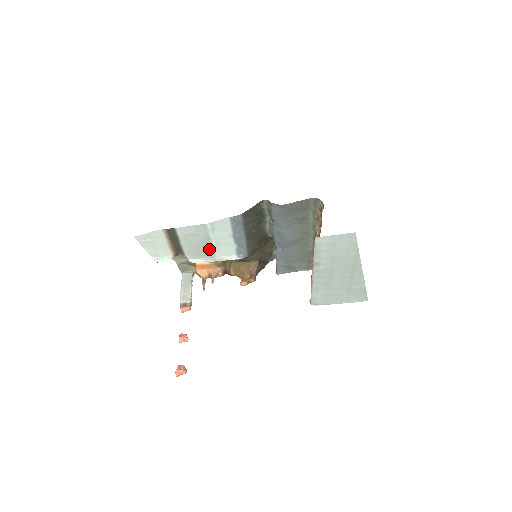
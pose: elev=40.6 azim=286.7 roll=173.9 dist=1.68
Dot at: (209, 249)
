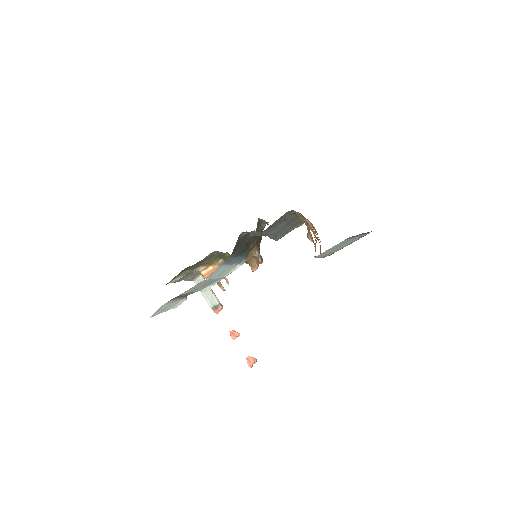
Dot at: (214, 280)
